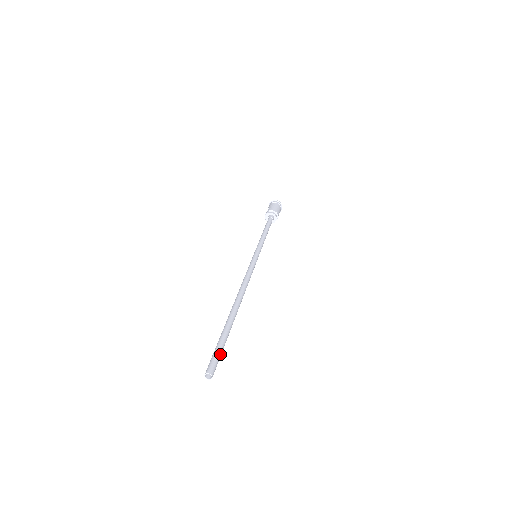
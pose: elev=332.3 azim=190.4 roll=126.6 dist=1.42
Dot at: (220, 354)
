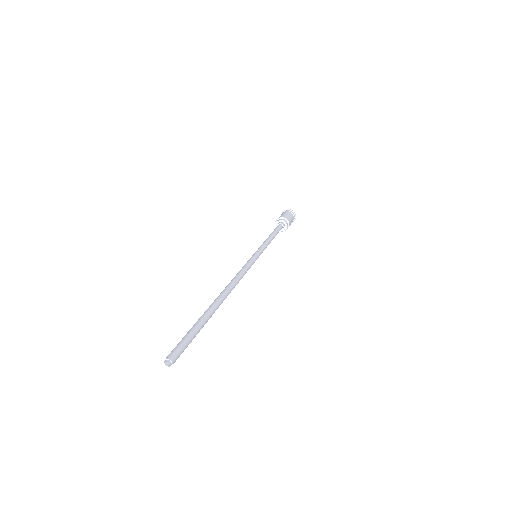
Dot at: (187, 340)
